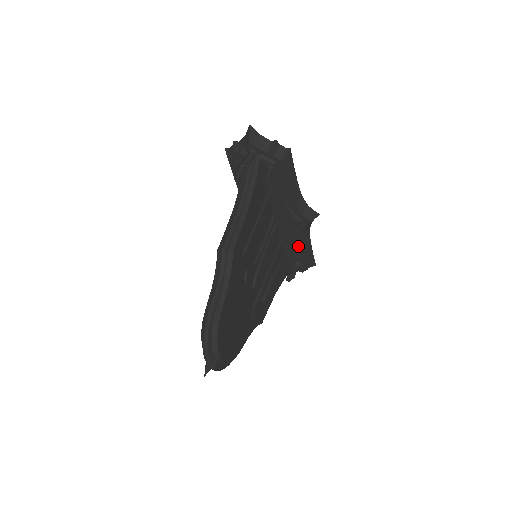
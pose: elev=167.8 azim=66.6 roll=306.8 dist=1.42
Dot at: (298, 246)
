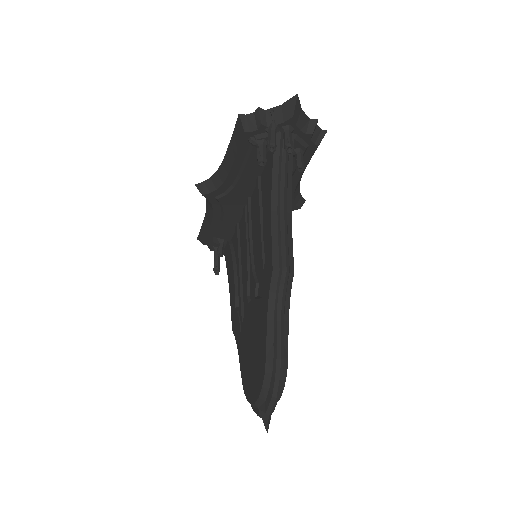
Dot at: occluded
